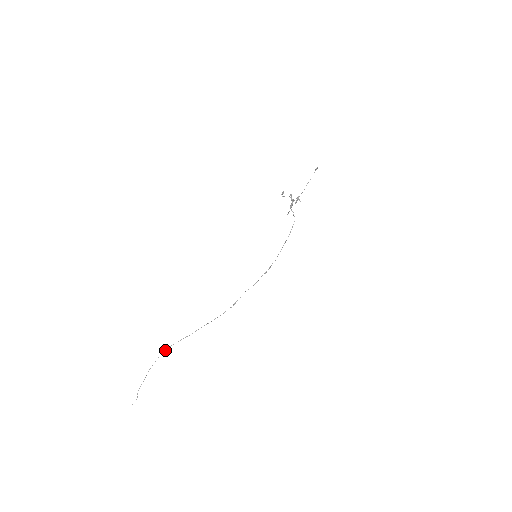
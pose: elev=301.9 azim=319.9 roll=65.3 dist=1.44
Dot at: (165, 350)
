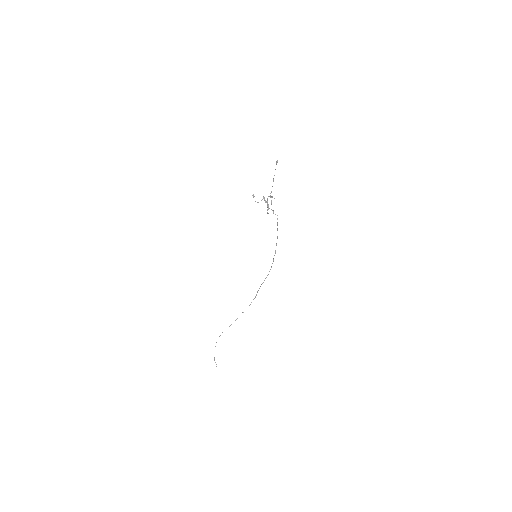
Dot at: occluded
